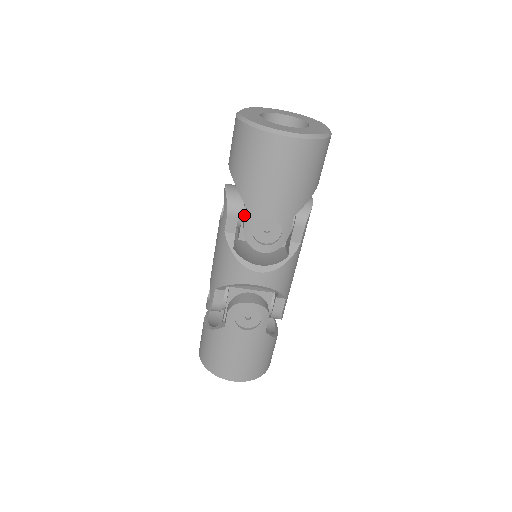
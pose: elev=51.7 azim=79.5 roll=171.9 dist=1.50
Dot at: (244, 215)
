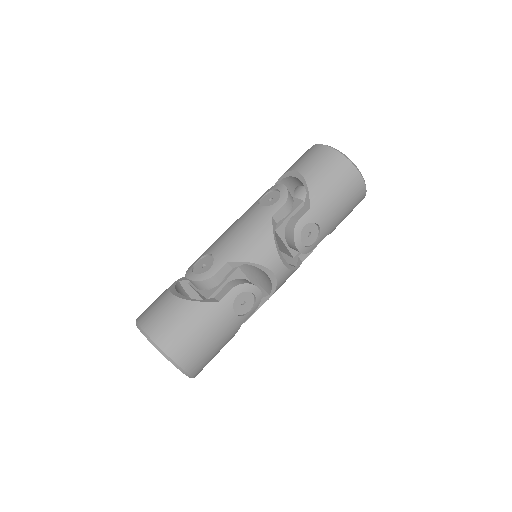
Dot at: (292, 214)
